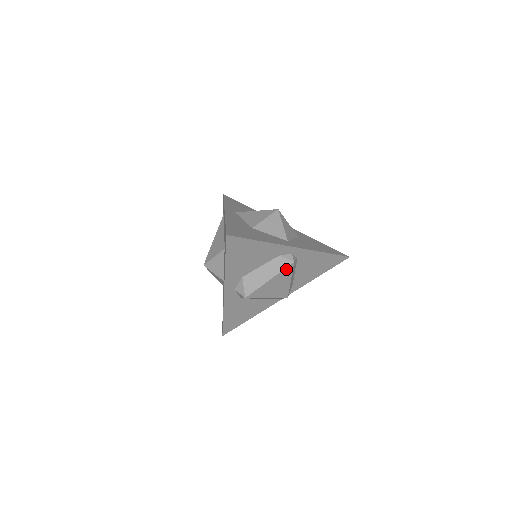
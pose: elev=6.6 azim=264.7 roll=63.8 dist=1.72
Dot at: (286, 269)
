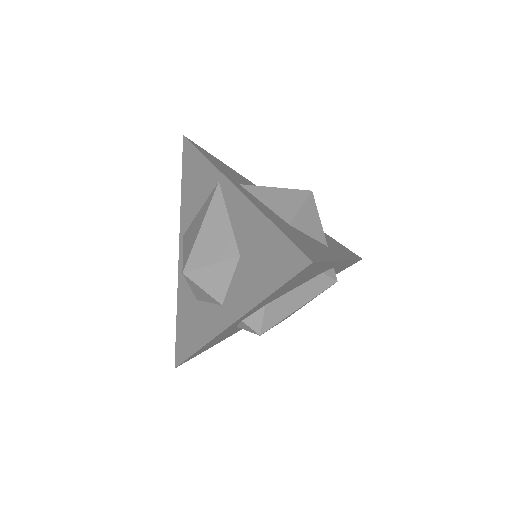
Dot at: (323, 291)
